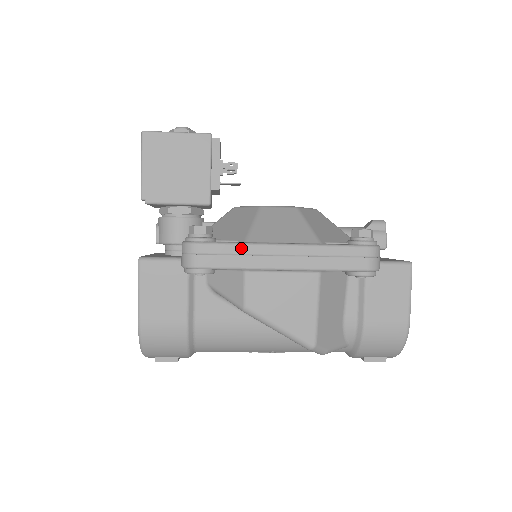
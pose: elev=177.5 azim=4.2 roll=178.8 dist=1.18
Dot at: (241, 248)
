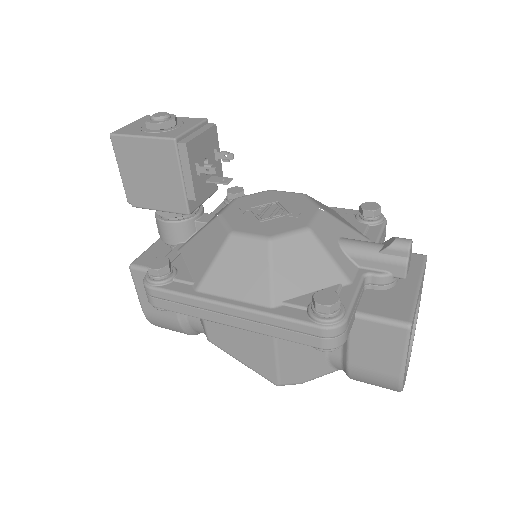
Dot at: (188, 300)
